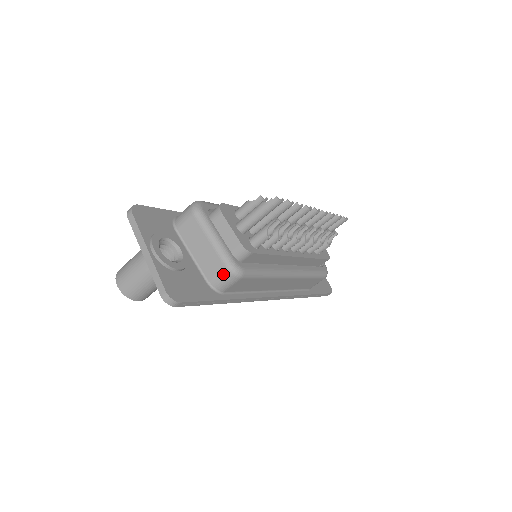
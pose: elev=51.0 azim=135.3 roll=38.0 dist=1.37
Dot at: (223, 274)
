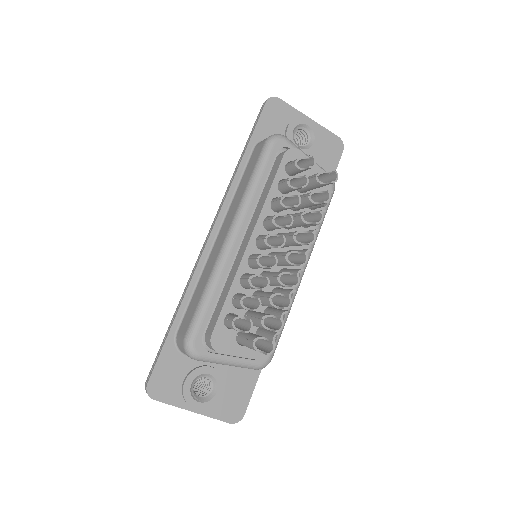
Dot at: occluded
